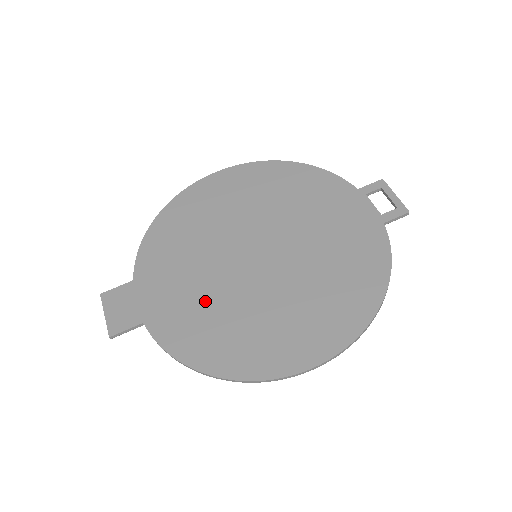
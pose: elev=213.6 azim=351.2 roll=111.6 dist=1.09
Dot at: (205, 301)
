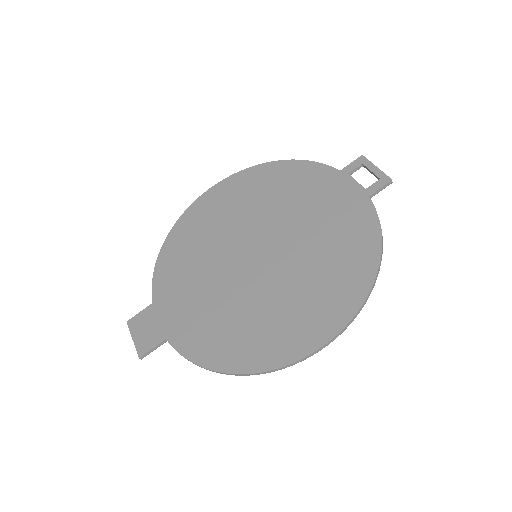
Dot at: (216, 307)
